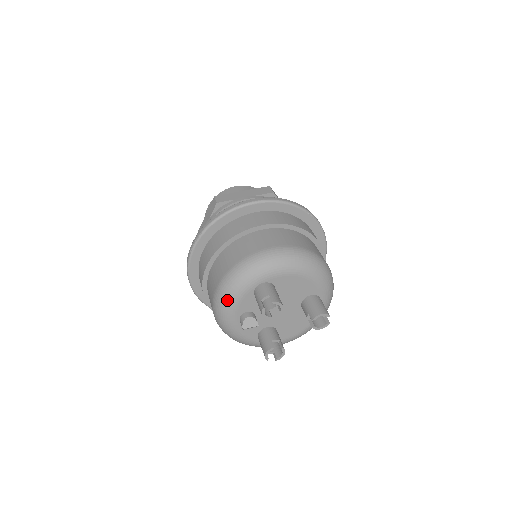
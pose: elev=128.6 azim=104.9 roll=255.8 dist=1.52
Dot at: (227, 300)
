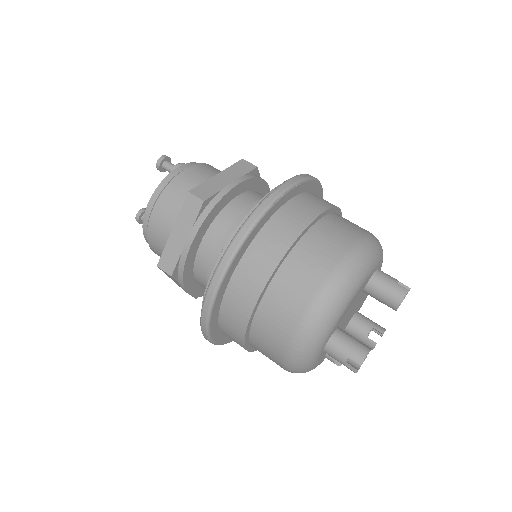
Dot at: occluded
